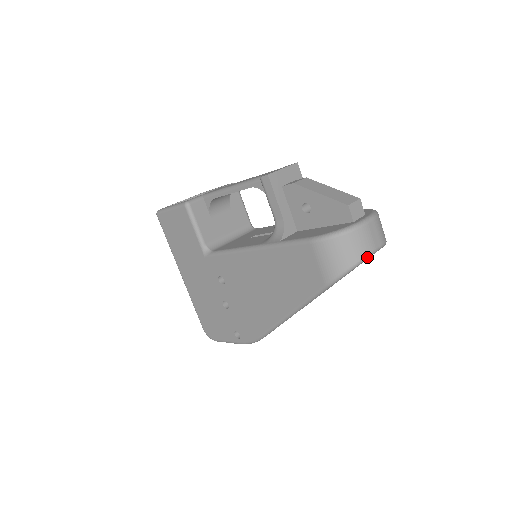
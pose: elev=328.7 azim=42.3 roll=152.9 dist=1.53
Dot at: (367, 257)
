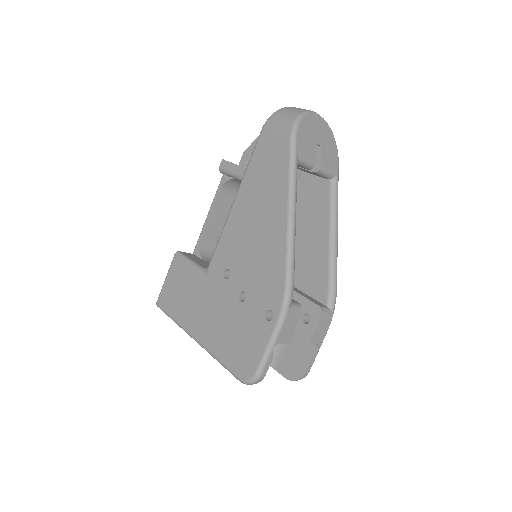
Dot at: (309, 111)
